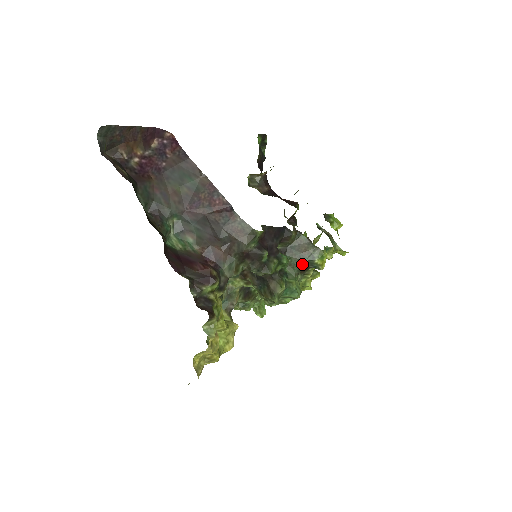
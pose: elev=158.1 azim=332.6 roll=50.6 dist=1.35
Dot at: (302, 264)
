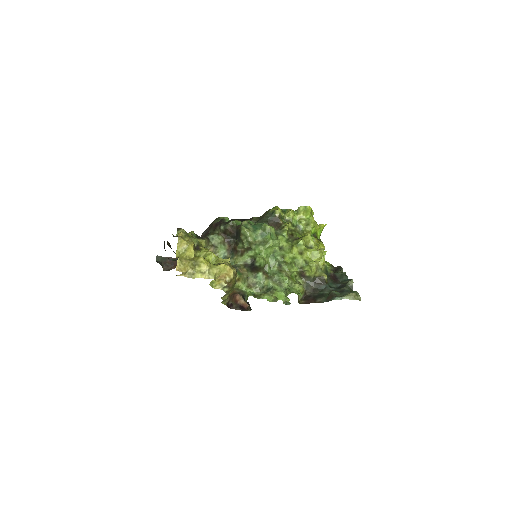
Dot at: (264, 218)
